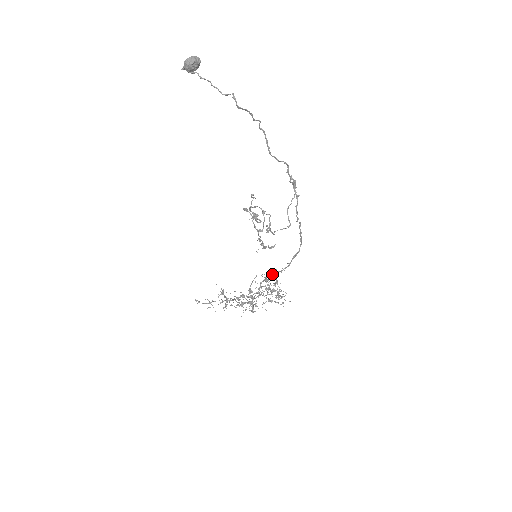
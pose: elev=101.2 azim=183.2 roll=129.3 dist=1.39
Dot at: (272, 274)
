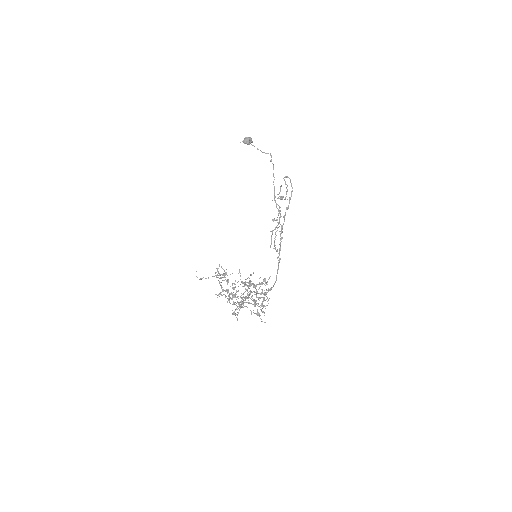
Dot at: (255, 292)
